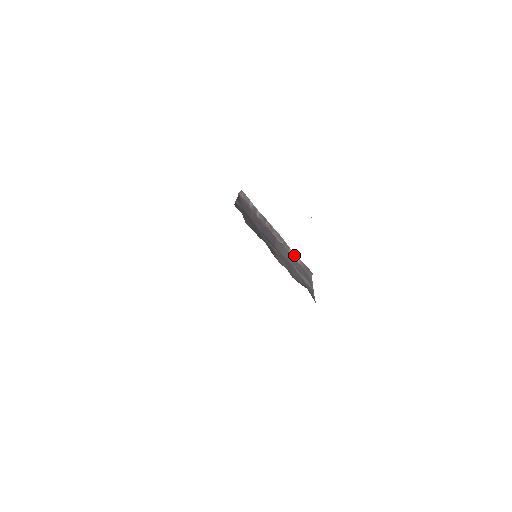
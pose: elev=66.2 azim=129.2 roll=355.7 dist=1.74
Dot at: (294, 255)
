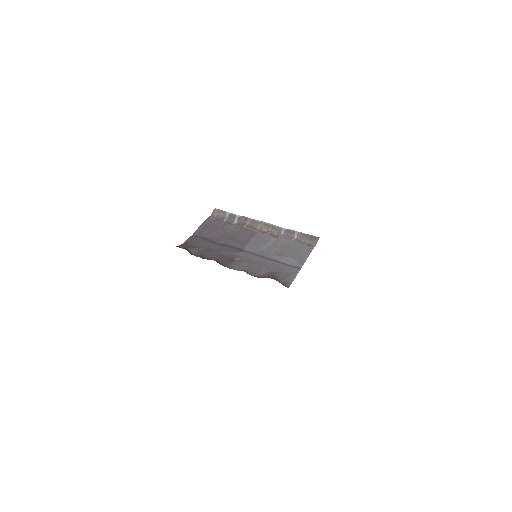
Dot at: (289, 233)
